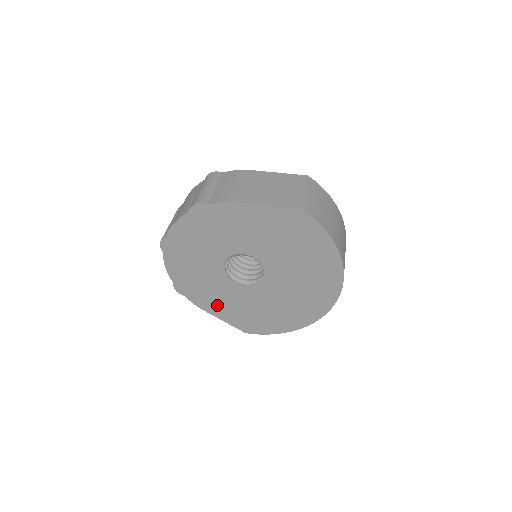
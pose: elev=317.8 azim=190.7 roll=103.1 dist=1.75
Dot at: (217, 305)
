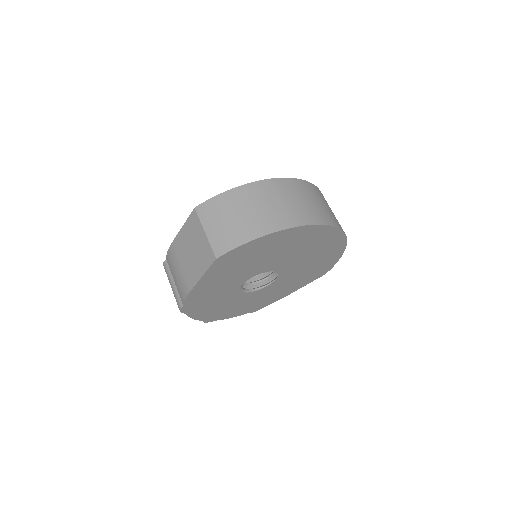
Dot at: (285, 291)
